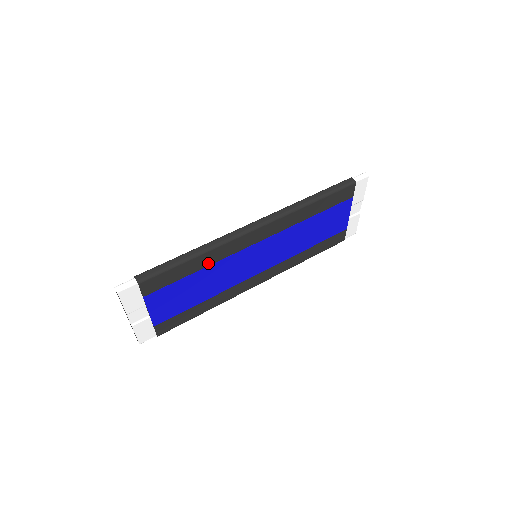
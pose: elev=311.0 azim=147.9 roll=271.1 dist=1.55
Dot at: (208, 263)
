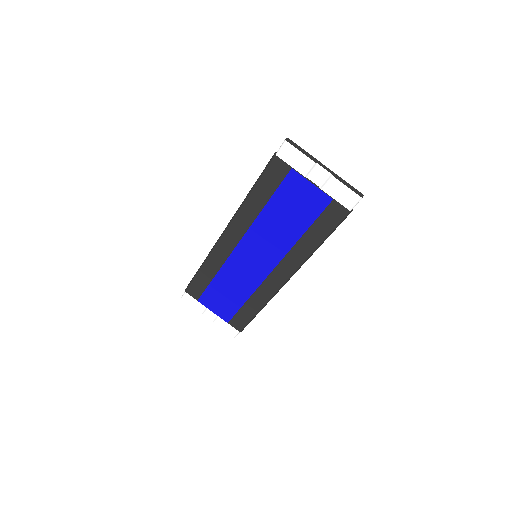
Dot at: (215, 270)
